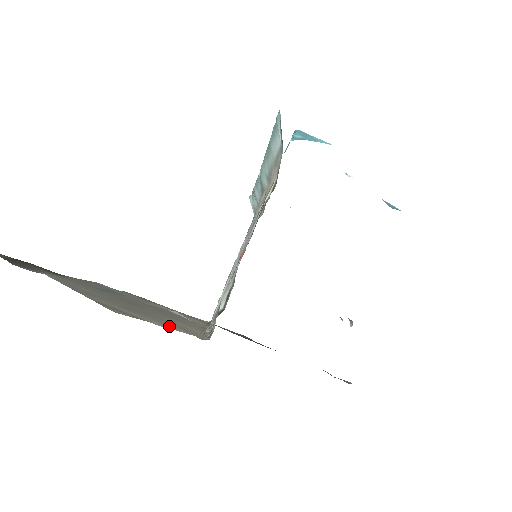
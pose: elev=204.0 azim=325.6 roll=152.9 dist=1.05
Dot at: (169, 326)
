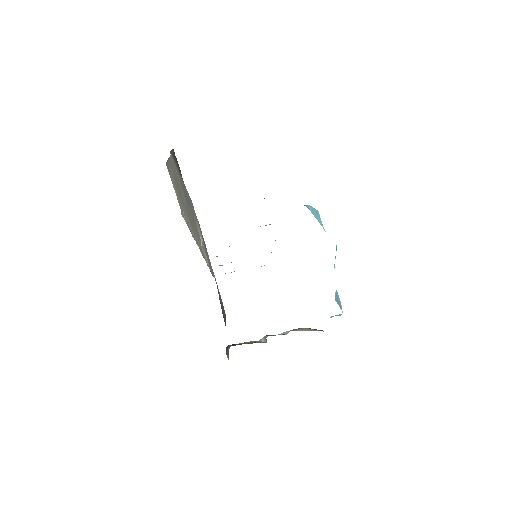
Dot at: occluded
